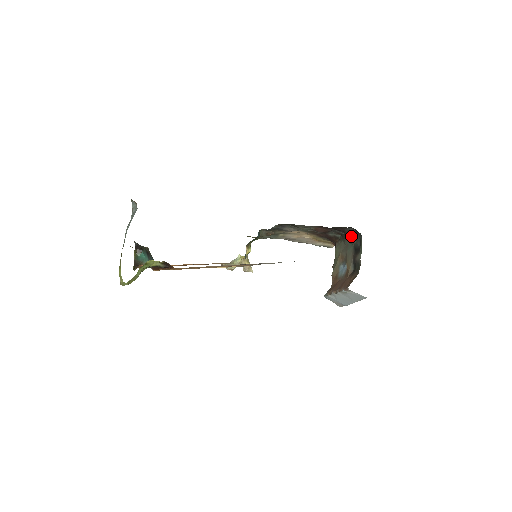
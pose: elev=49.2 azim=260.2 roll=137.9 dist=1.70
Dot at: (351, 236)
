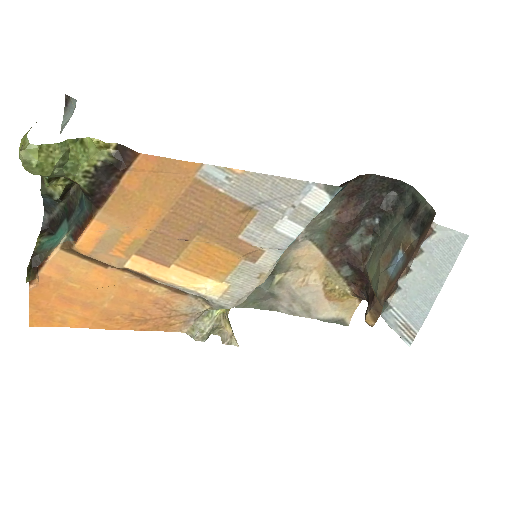
Dot at: (393, 211)
